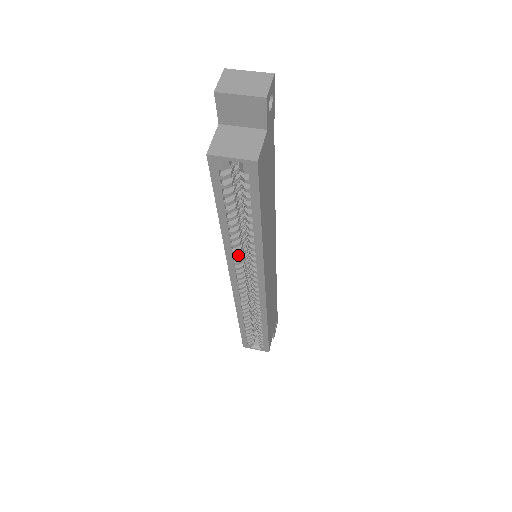
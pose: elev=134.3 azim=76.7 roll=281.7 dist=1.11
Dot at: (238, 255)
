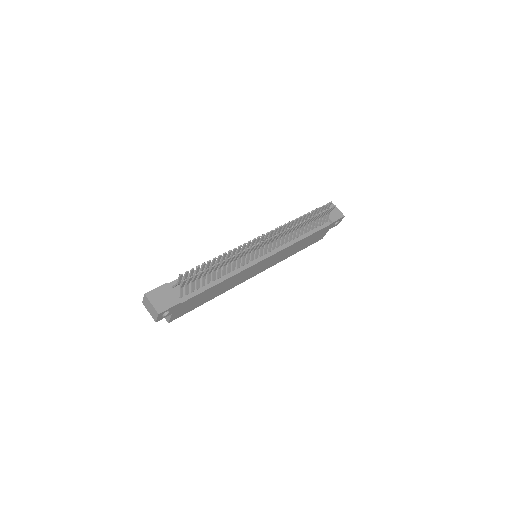
Dot at: occluded
